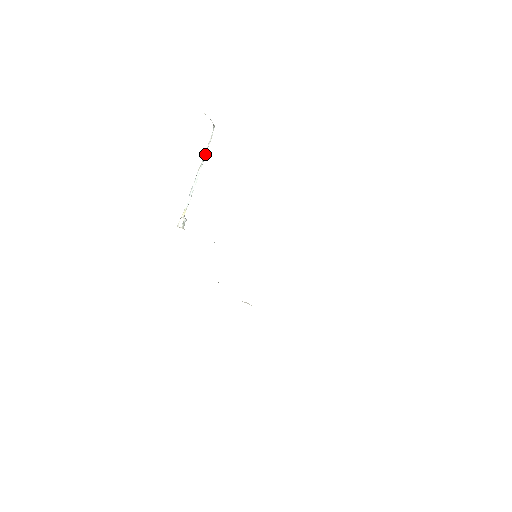
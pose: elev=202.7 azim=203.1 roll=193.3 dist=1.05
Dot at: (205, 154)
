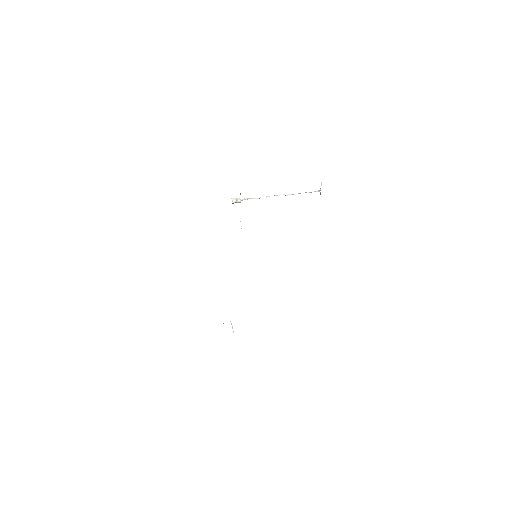
Dot at: occluded
